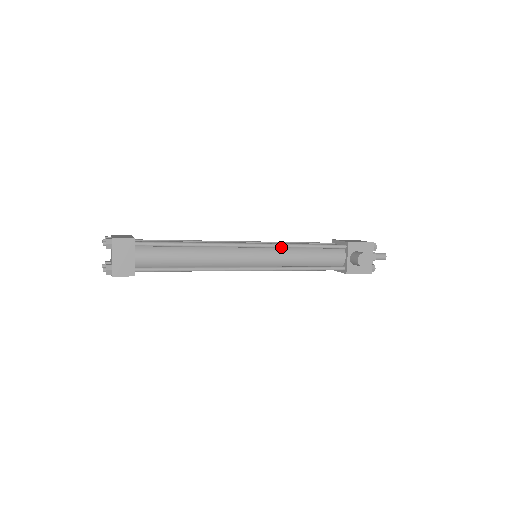
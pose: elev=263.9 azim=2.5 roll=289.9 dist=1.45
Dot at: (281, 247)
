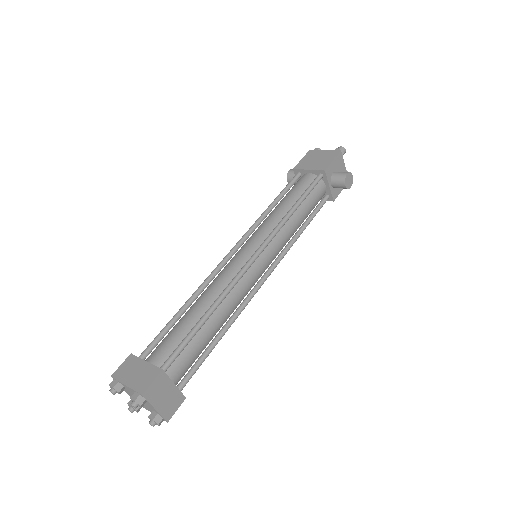
Dot at: (278, 231)
